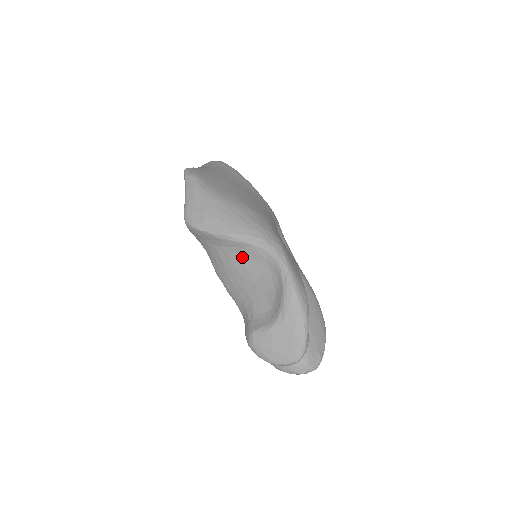
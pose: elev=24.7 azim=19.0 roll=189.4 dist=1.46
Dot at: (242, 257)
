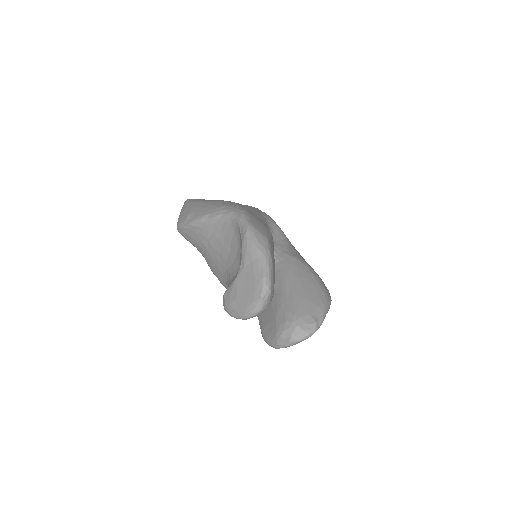
Dot at: (216, 235)
